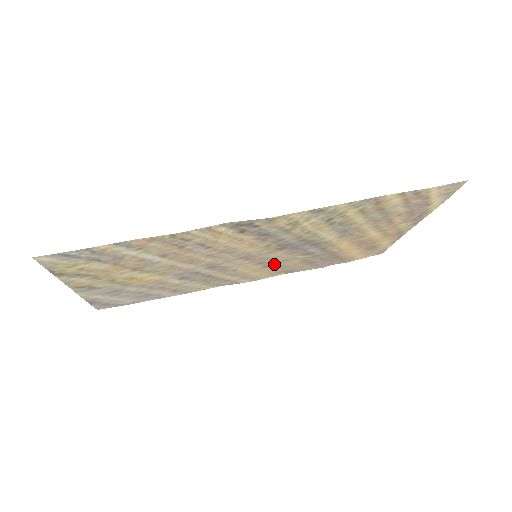
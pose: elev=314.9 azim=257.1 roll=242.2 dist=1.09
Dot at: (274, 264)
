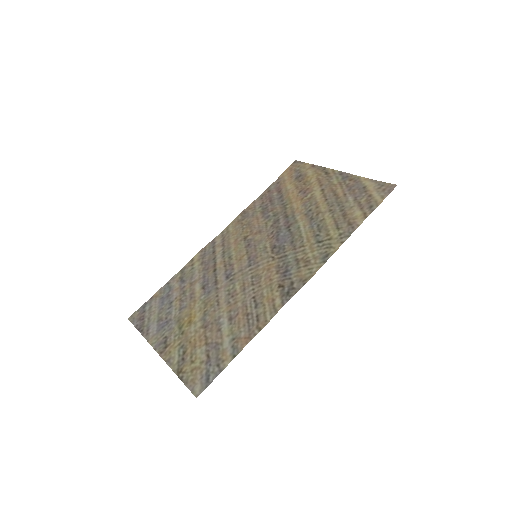
Dot at: (250, 234)
